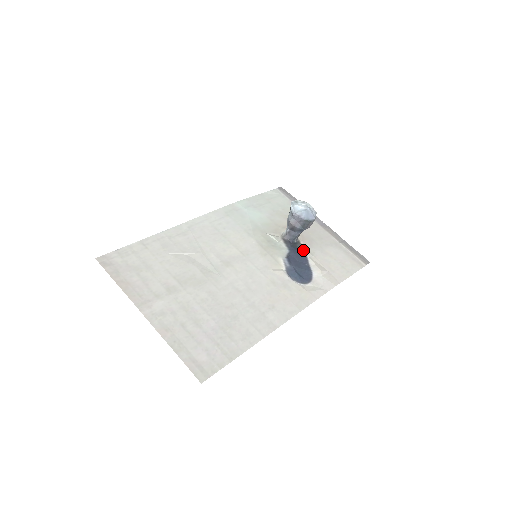
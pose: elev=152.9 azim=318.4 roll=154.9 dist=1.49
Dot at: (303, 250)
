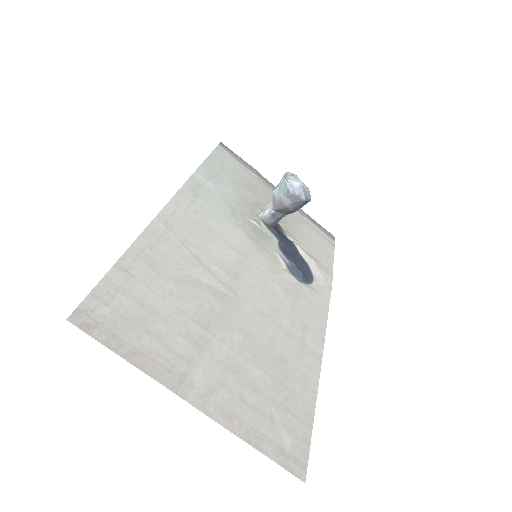
Dot at: (287, 235)
